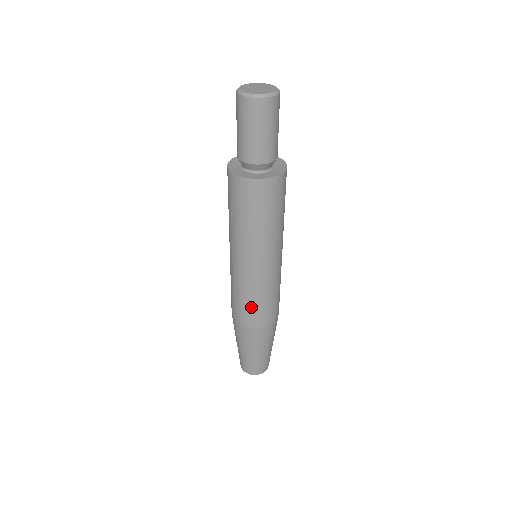
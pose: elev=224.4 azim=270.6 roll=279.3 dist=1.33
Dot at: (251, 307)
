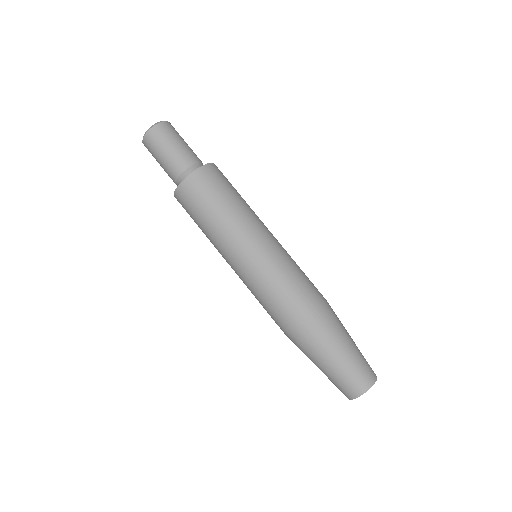
Dot at: (277, 300)
